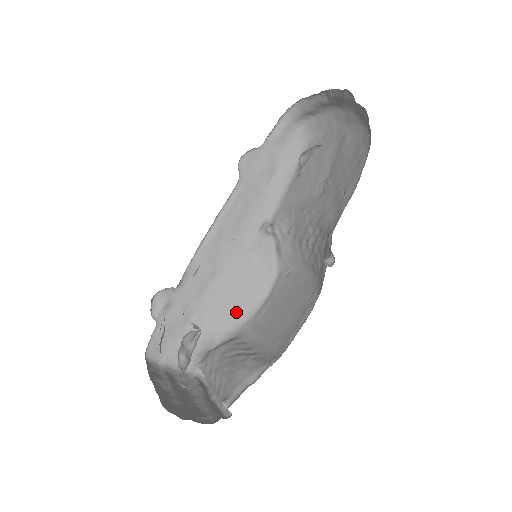
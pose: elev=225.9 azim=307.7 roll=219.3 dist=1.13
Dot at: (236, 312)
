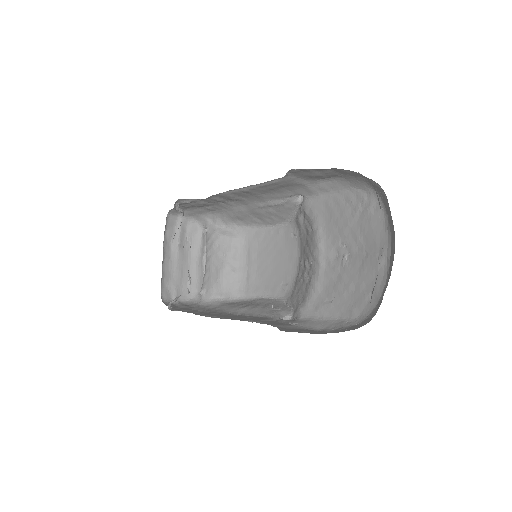
Dot at: (246, 219)
